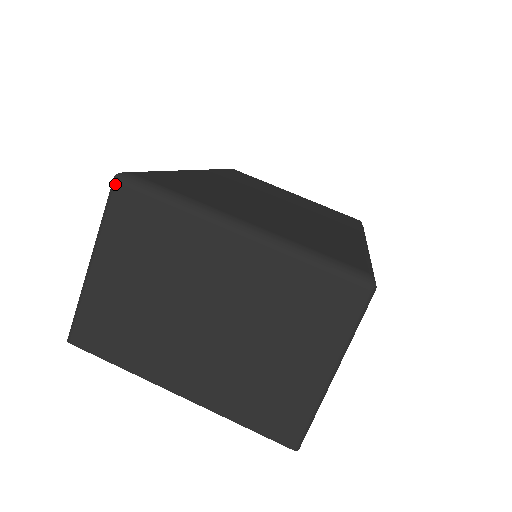
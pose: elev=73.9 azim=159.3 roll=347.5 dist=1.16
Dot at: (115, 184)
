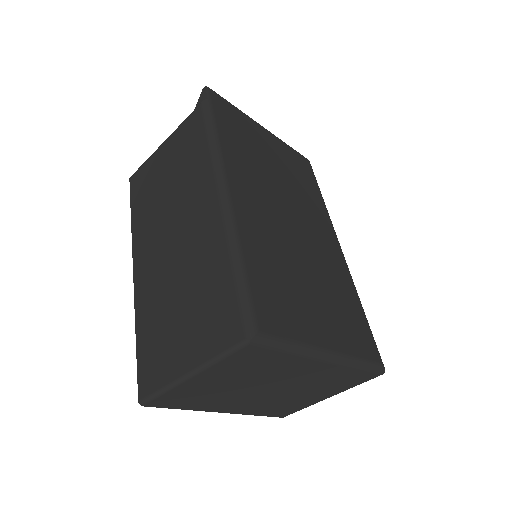
Dot at: (248, 346)
